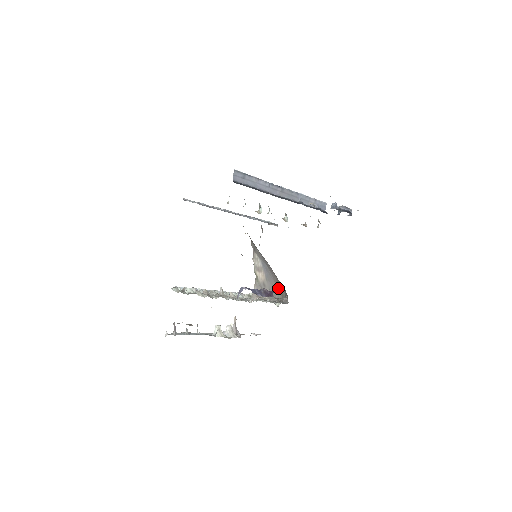
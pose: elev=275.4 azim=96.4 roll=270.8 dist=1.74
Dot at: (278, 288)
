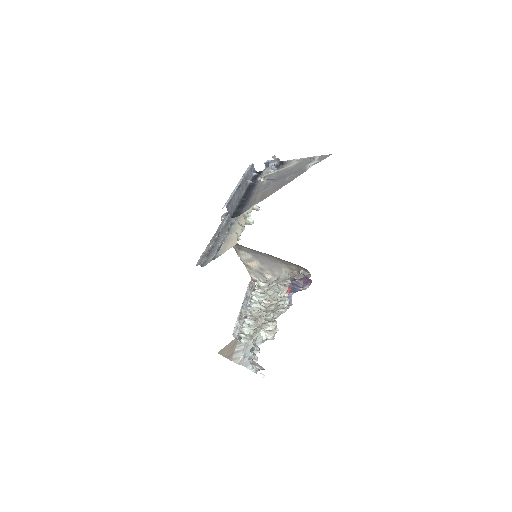
Dot at: (282, 266)
